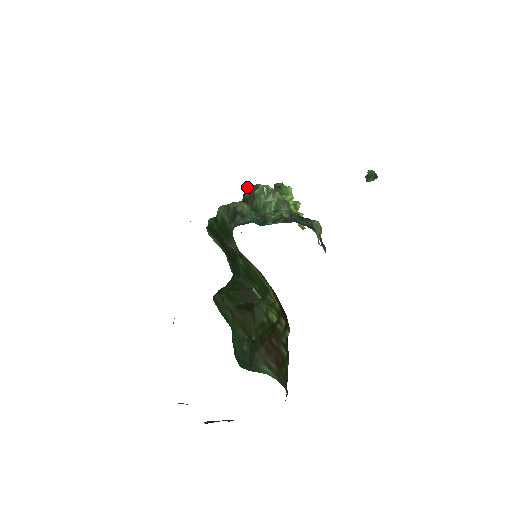
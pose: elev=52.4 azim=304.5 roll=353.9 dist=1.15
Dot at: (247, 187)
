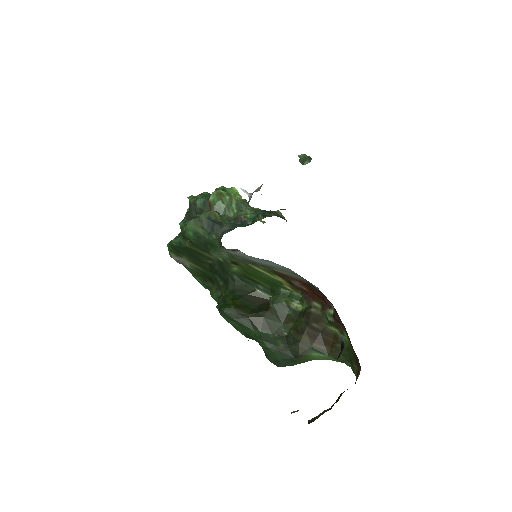
Dot at: (191, 199)
